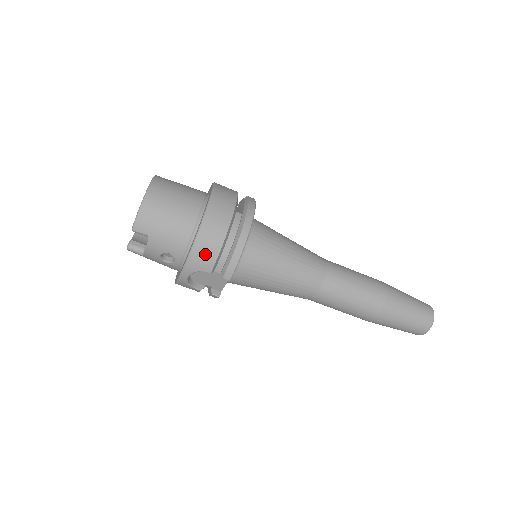
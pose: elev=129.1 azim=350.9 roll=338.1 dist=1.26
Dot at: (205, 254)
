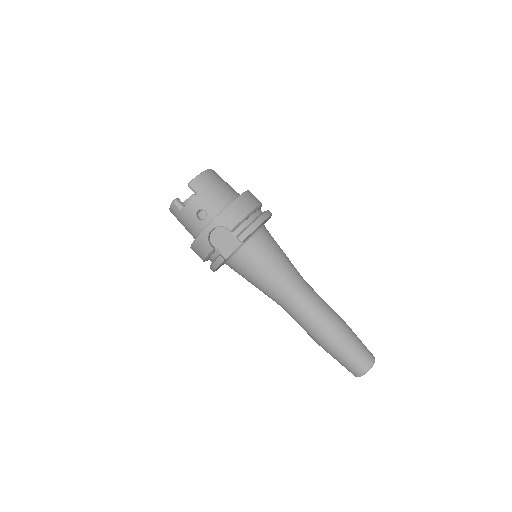
Dot at: (233, 215)
